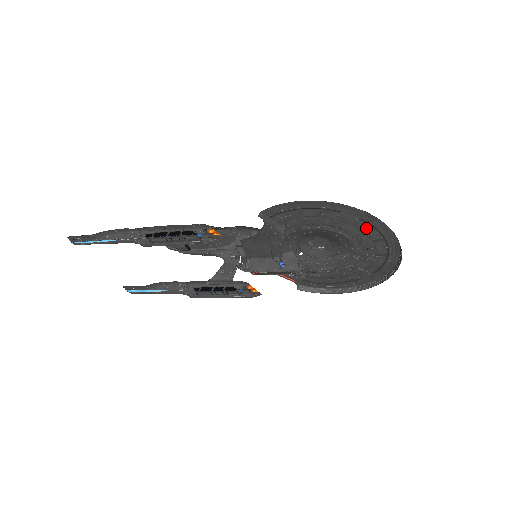
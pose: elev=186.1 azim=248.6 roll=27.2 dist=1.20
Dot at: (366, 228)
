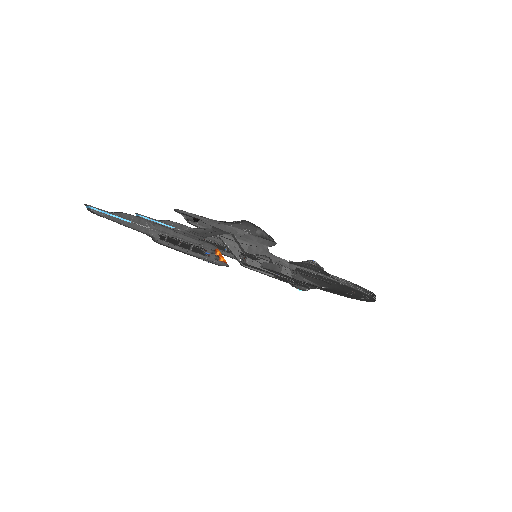
Dot at: occluded
